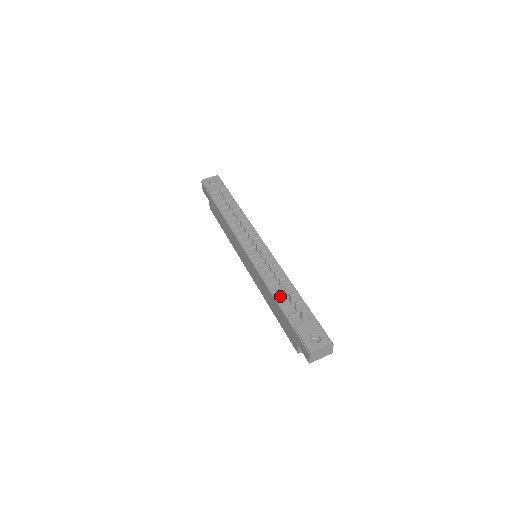
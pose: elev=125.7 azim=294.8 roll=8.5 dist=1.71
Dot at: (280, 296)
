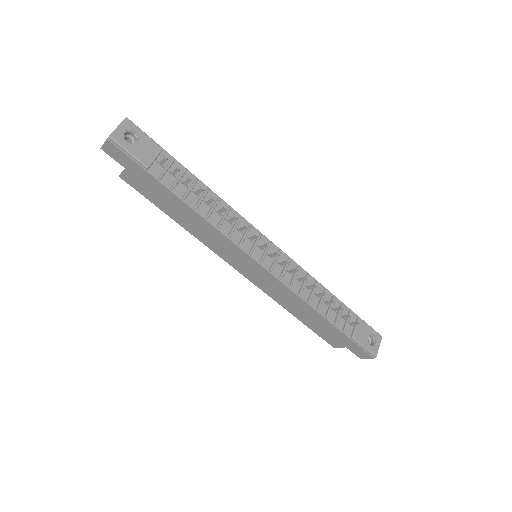
Dot at: (324, 309)
